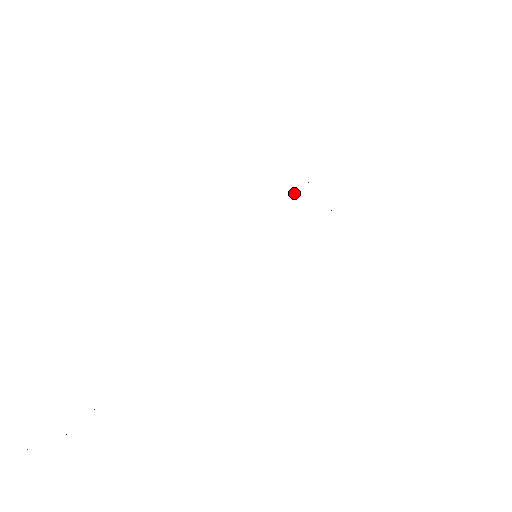
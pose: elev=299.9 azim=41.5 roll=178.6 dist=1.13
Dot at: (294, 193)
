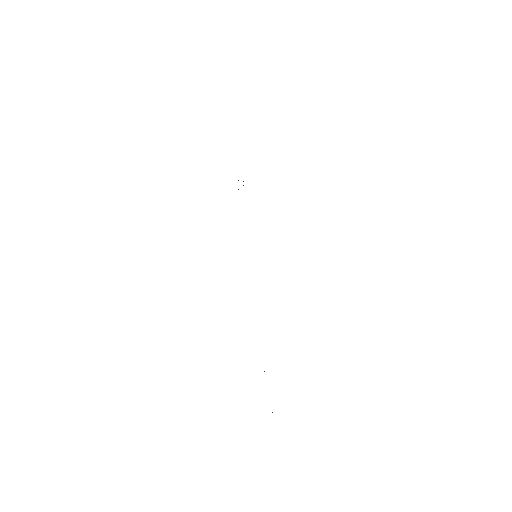
Dot at: occluded
